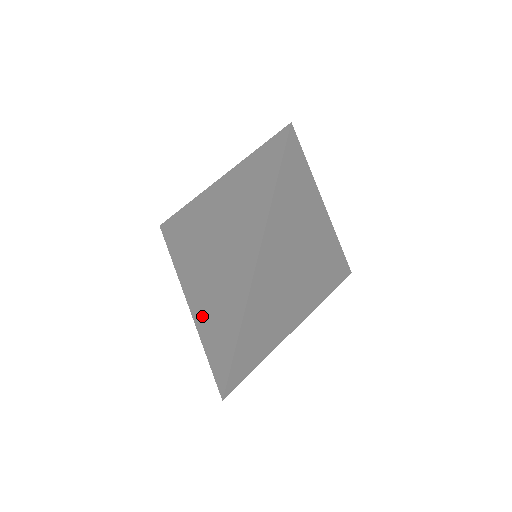
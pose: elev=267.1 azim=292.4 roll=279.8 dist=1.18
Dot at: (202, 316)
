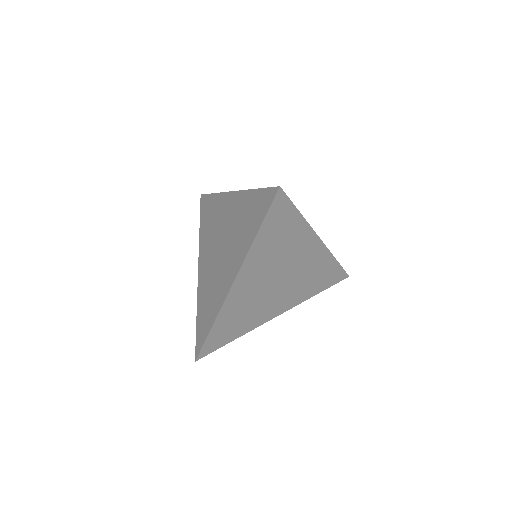
Dot at: (201, 293)
